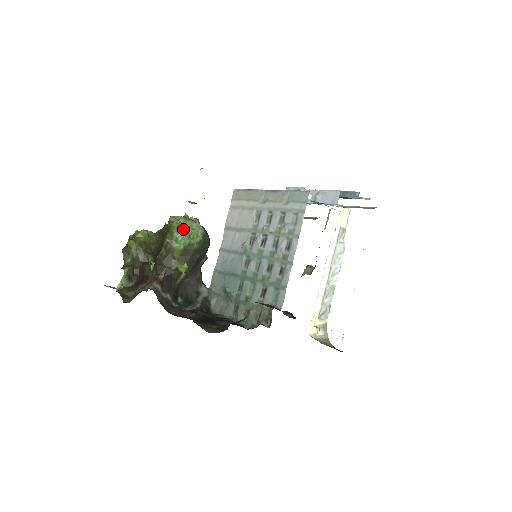
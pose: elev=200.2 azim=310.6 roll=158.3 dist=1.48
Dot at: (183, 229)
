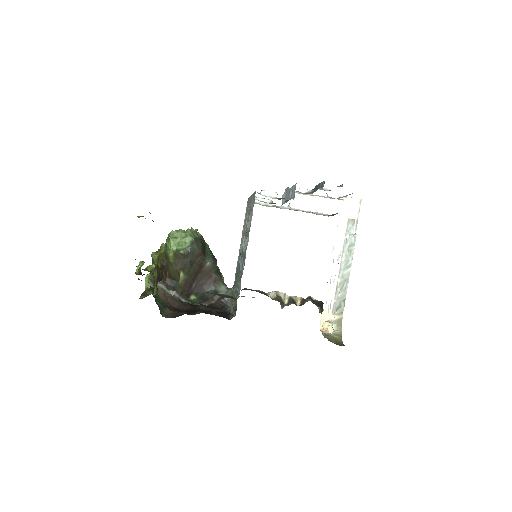
Dot at: (170, 239)
